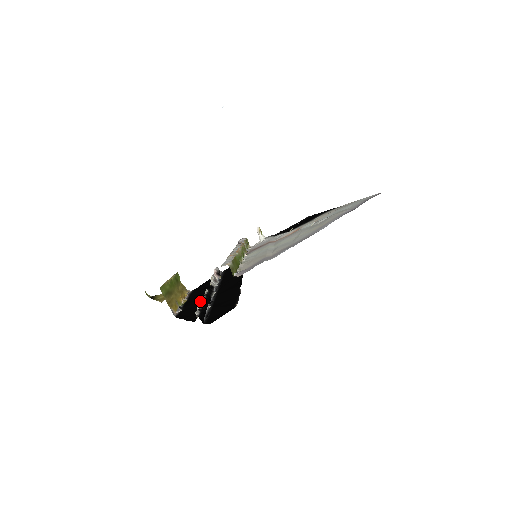
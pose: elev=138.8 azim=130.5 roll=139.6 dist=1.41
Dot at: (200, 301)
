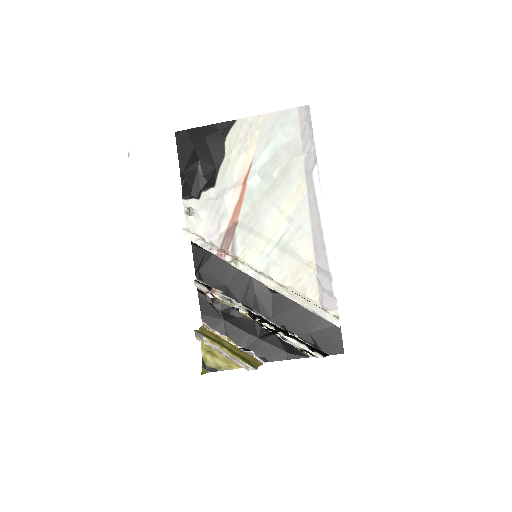
Dot at: (297, 343)
